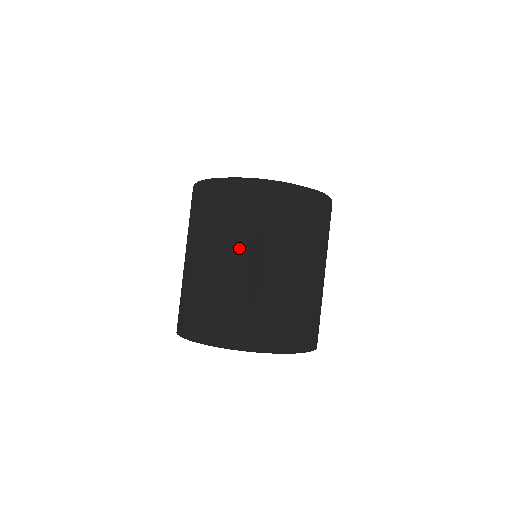
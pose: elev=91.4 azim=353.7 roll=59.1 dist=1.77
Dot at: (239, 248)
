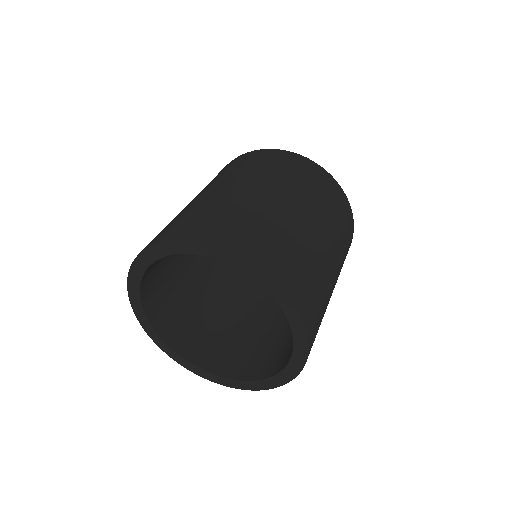
Dot at: (294, 194)
